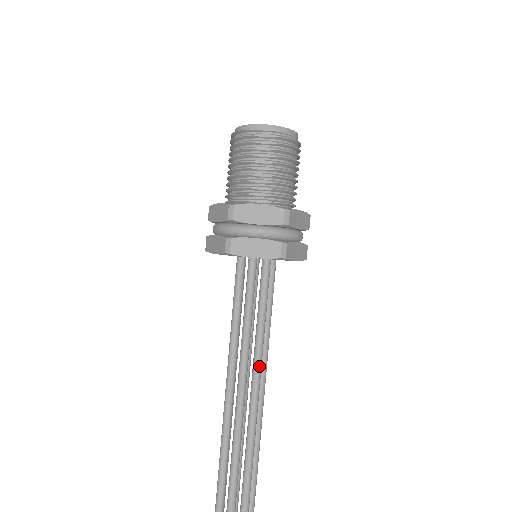
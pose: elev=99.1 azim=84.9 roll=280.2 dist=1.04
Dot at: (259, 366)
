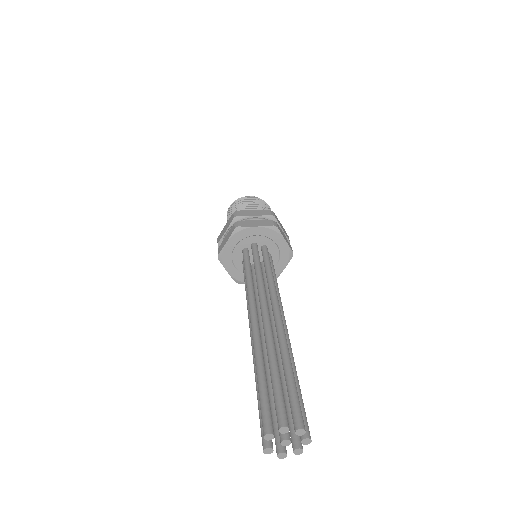
Dot at: (275, 294)
